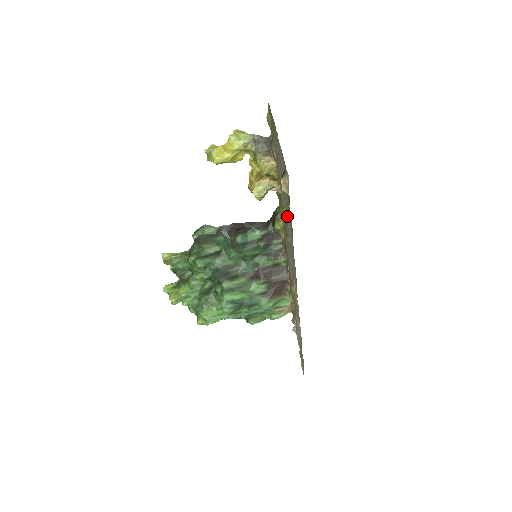
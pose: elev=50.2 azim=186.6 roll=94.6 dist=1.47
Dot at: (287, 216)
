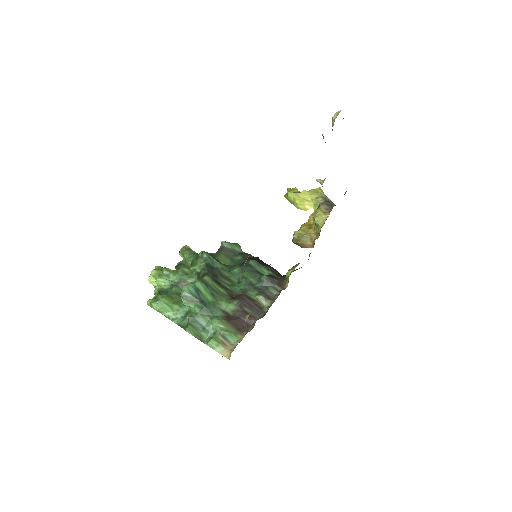
Dot at: occluded
